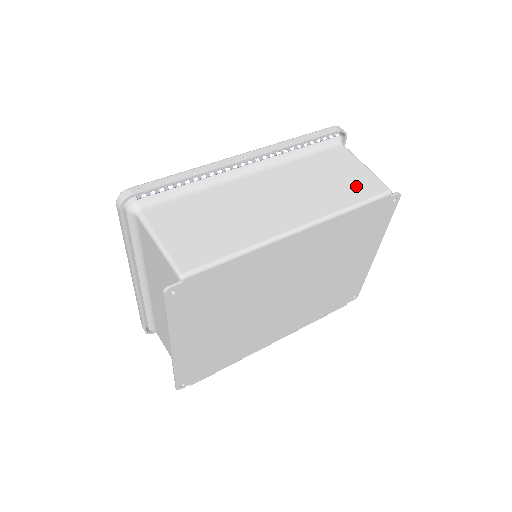
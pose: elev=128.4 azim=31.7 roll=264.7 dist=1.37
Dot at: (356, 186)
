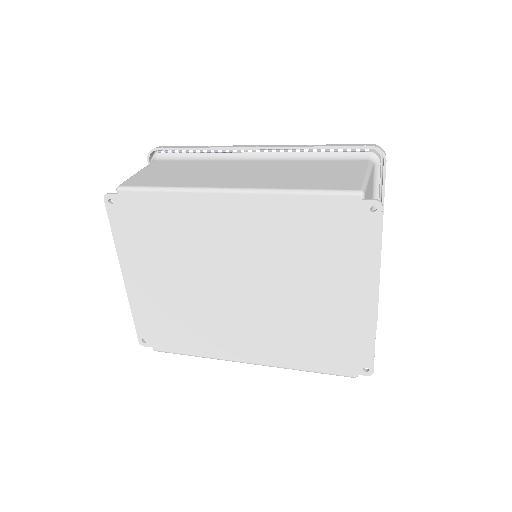
Dot at: (329, 181)
